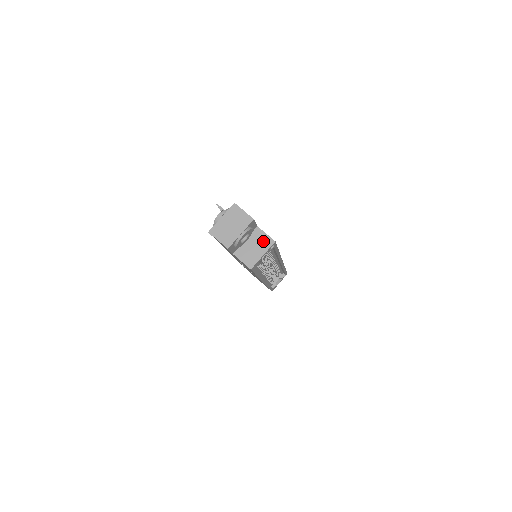
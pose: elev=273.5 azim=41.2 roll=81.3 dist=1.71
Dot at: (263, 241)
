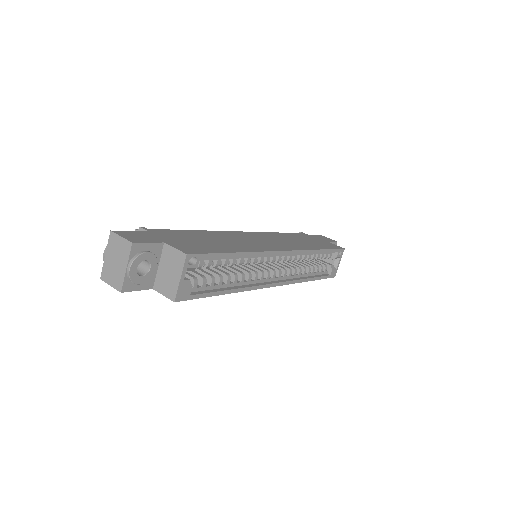
Dot at: (175, 260)
